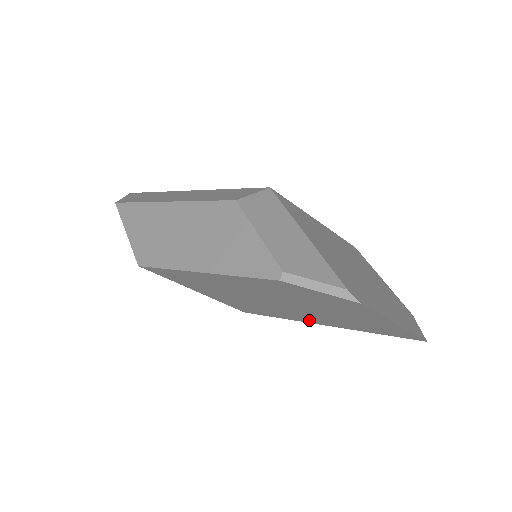
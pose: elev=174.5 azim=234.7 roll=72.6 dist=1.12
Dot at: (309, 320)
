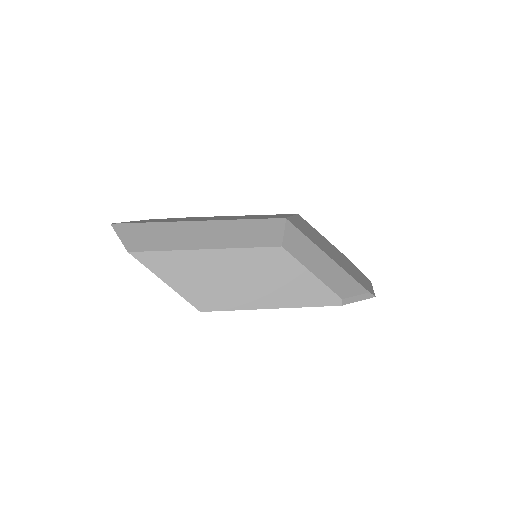
Dot at: occluded
